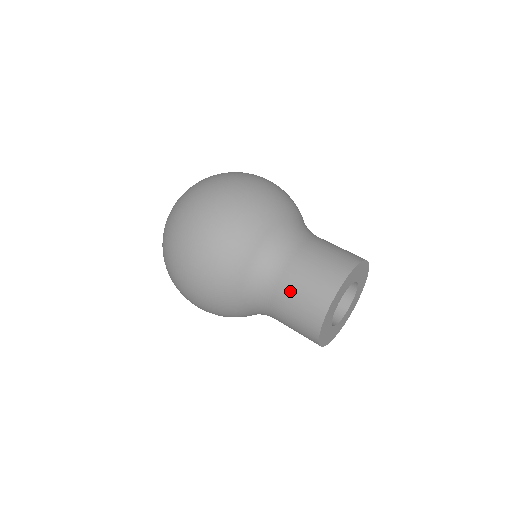
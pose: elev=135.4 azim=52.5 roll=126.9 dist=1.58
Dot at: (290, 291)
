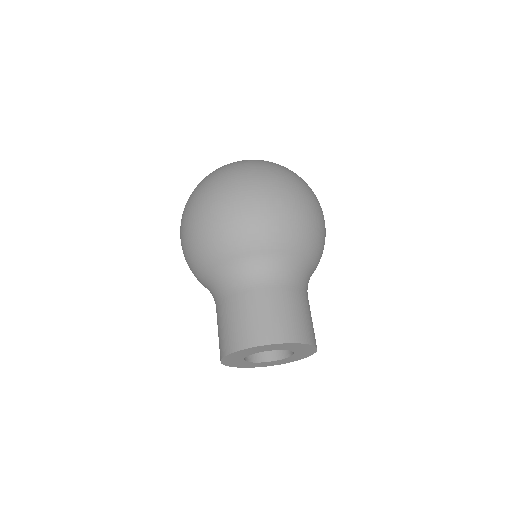
Dot at: (226, 312)
